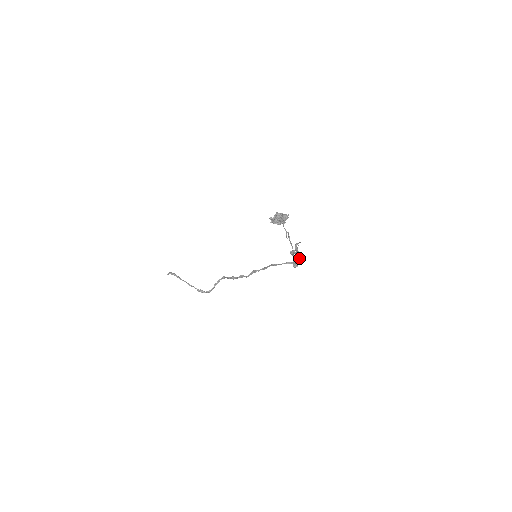
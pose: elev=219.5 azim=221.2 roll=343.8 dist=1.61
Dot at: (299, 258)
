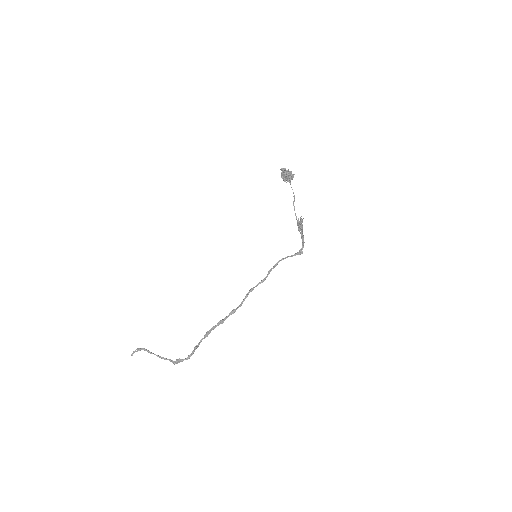
Dot at: (303, 243)
